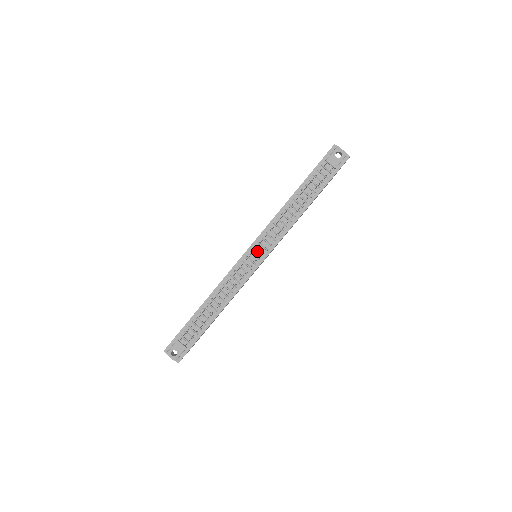
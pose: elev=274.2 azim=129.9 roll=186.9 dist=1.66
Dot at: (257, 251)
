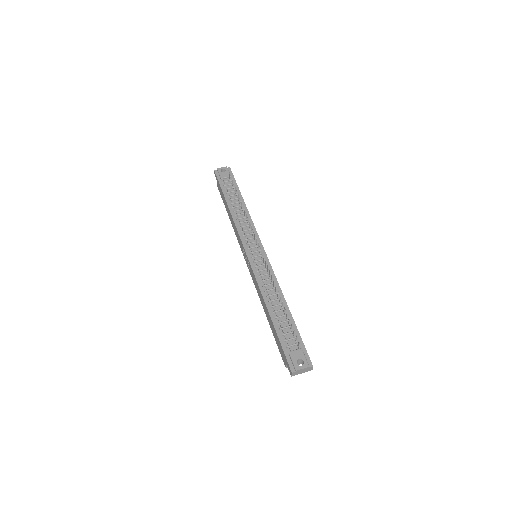
Dot at: (253, 249)
